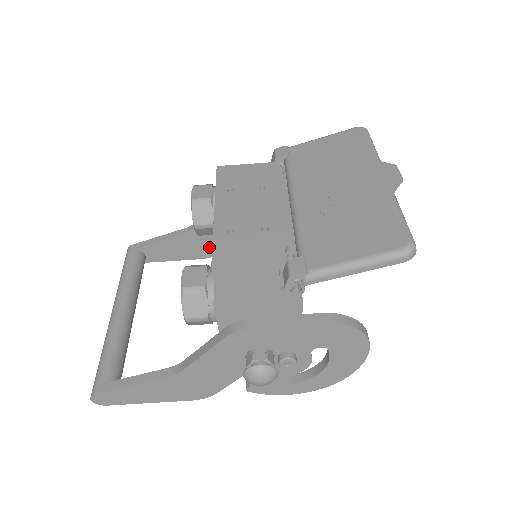
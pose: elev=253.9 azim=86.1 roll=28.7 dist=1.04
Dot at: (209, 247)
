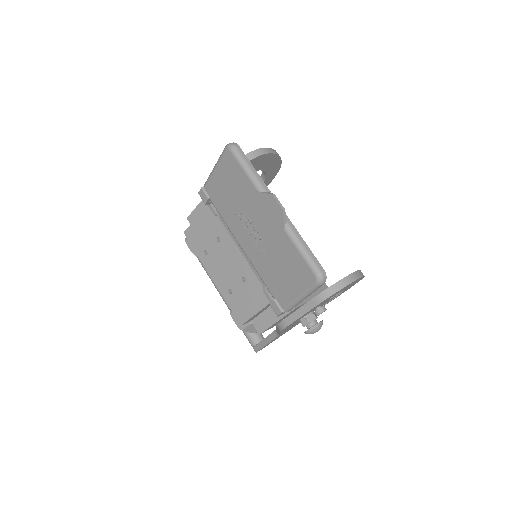
Dot at: occluded
